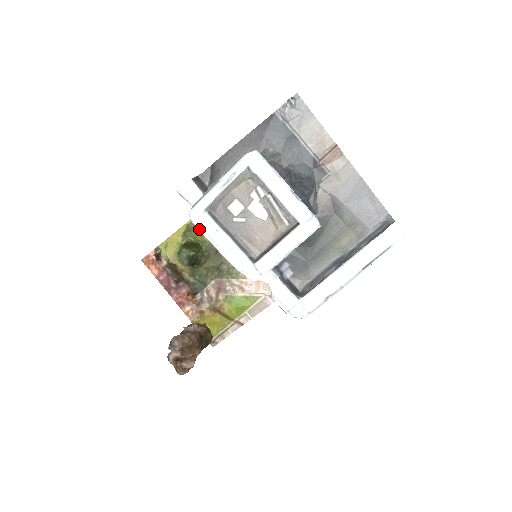
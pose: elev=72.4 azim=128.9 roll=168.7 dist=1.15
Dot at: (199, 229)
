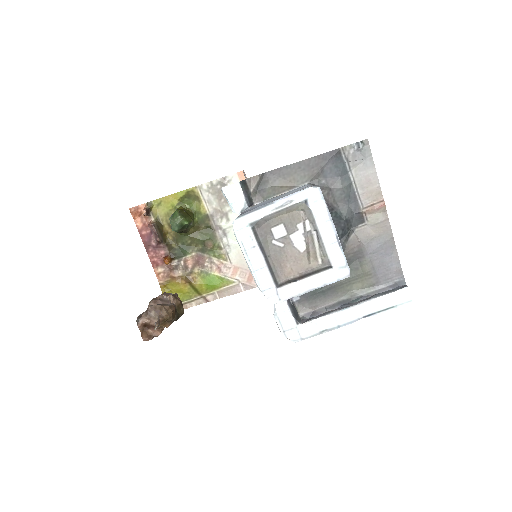
Dot at: (238, 240)
